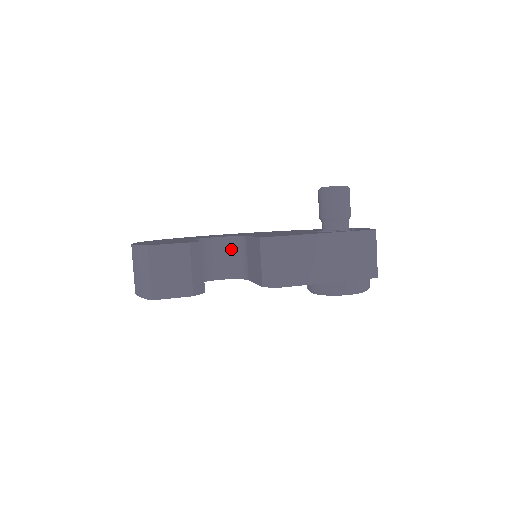
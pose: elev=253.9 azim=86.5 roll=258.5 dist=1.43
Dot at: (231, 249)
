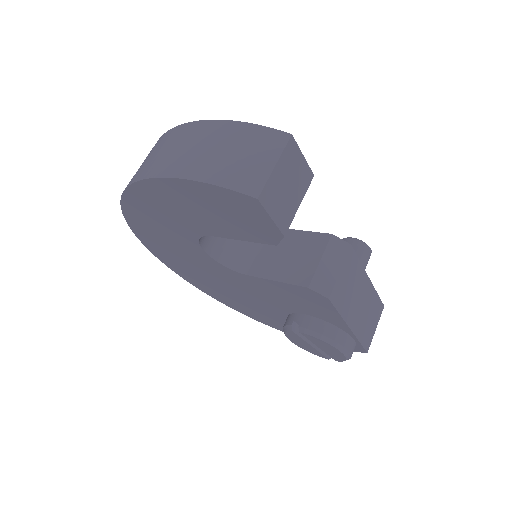
Dot at: occluded
